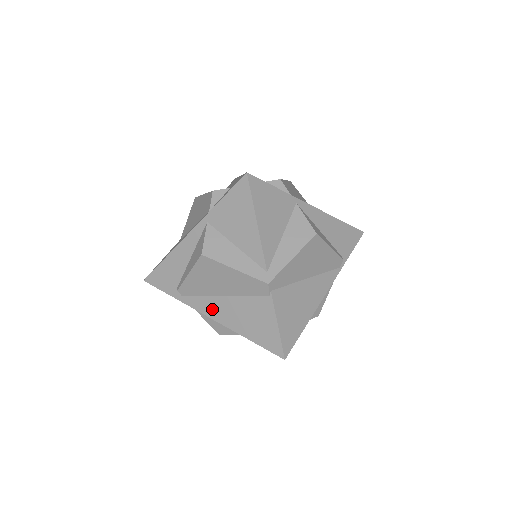
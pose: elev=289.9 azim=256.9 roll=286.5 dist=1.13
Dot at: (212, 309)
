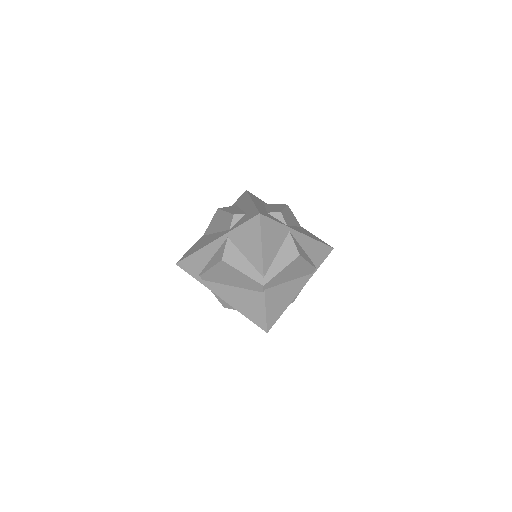
Dot at: (223, 293)
